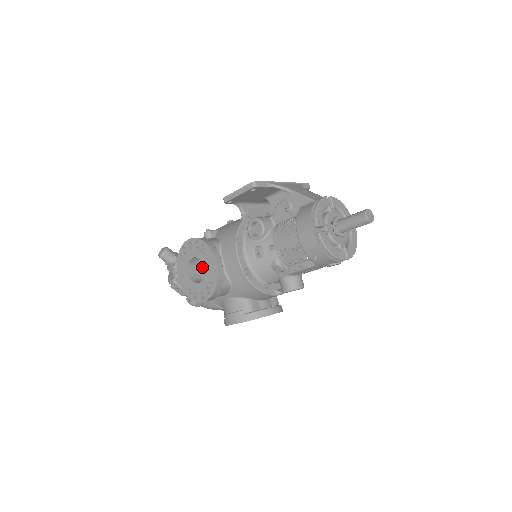
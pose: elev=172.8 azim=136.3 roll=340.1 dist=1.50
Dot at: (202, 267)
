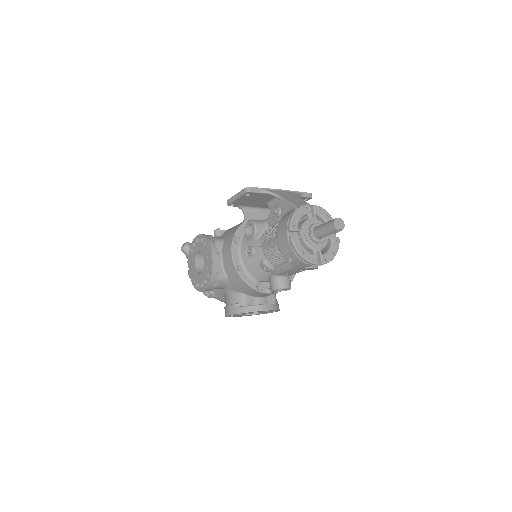
Dot at: occluded
